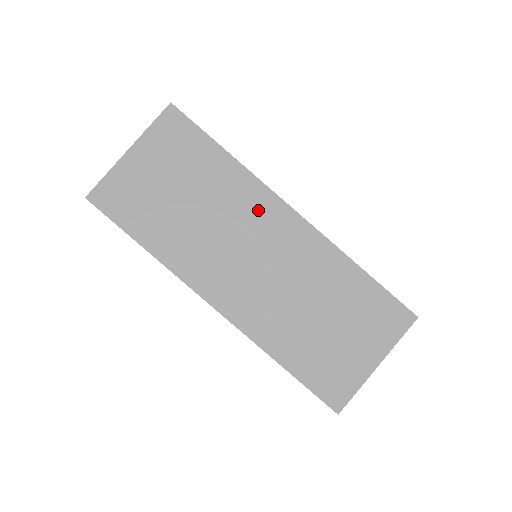
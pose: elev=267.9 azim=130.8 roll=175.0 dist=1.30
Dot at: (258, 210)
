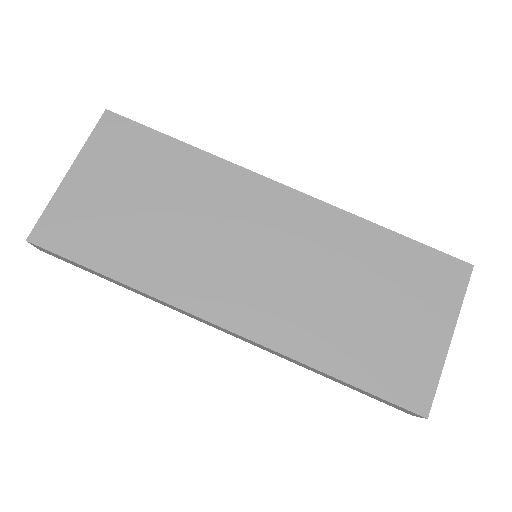
Dot at: (242, 197)
